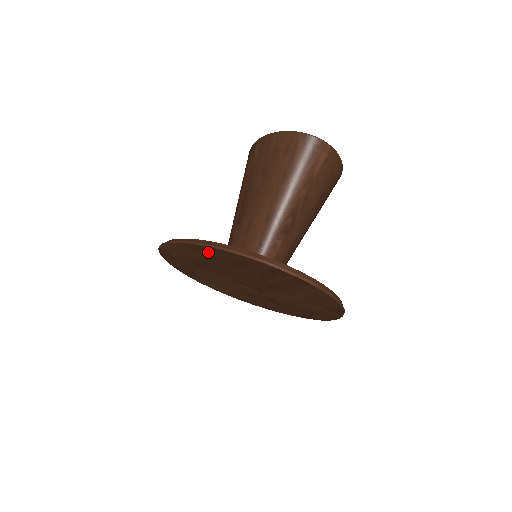
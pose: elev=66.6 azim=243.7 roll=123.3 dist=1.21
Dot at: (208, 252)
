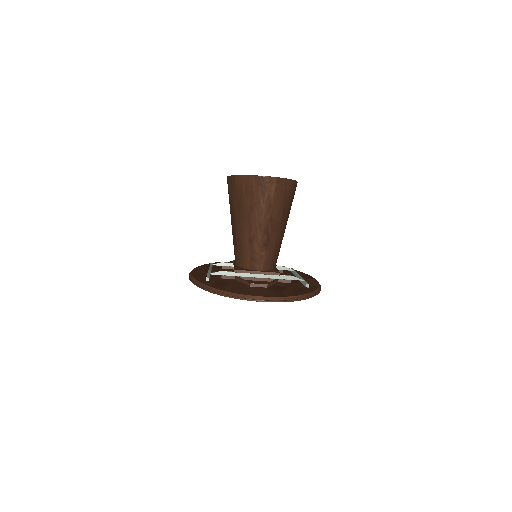
Dot at: occluded
